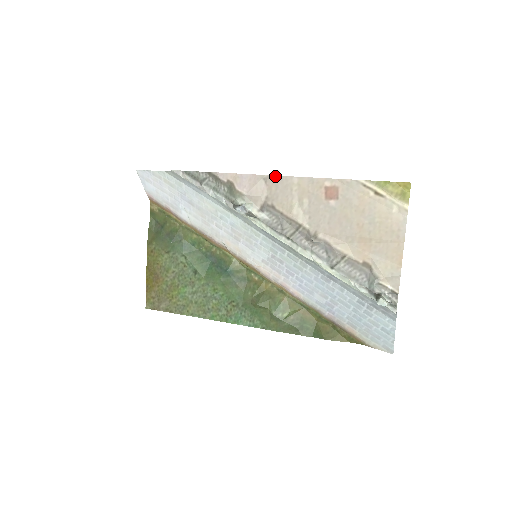
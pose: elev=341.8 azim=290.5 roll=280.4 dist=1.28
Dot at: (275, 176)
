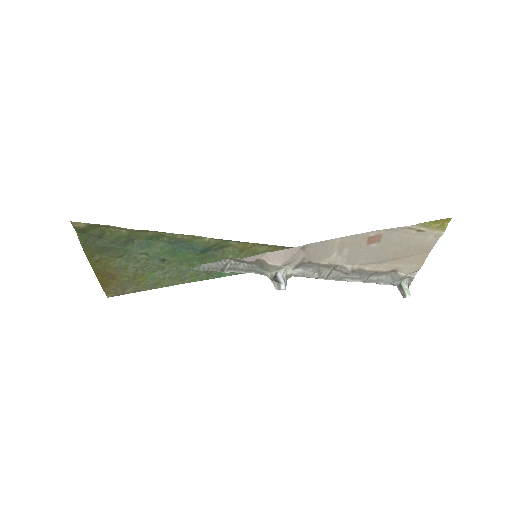
Dot at: (315, 243)
